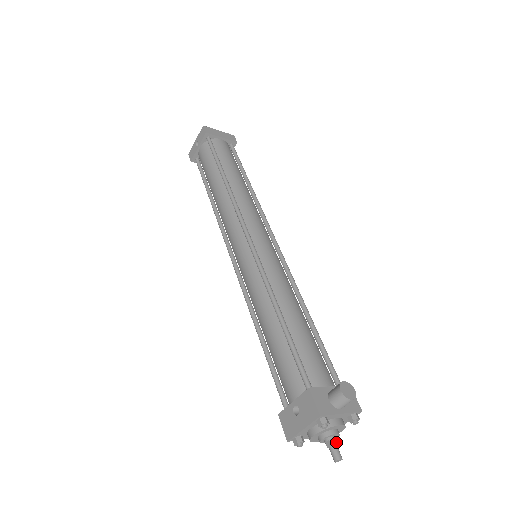
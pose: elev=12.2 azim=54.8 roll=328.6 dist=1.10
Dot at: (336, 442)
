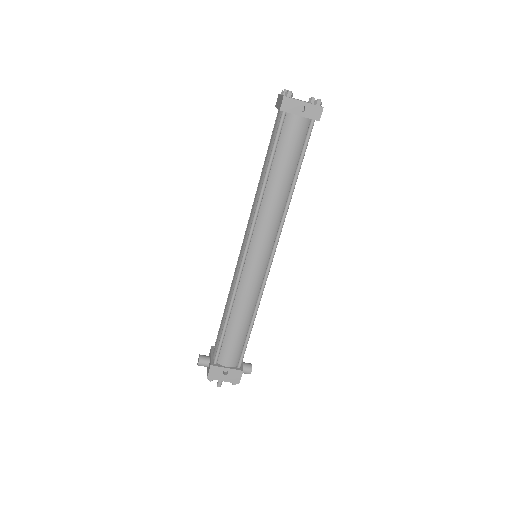
Dot at: occluded
